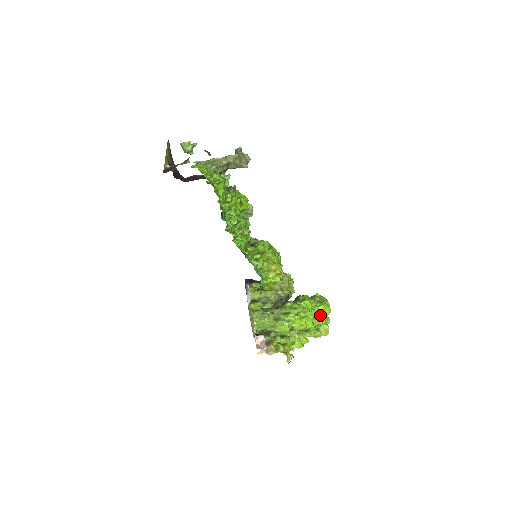
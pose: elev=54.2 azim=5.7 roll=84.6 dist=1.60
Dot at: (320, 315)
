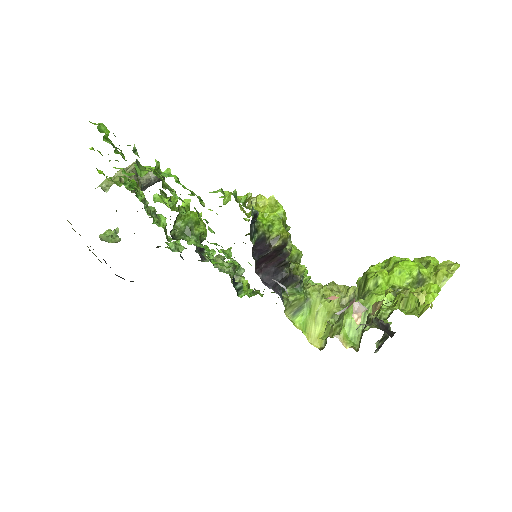
Dot at: occluded
